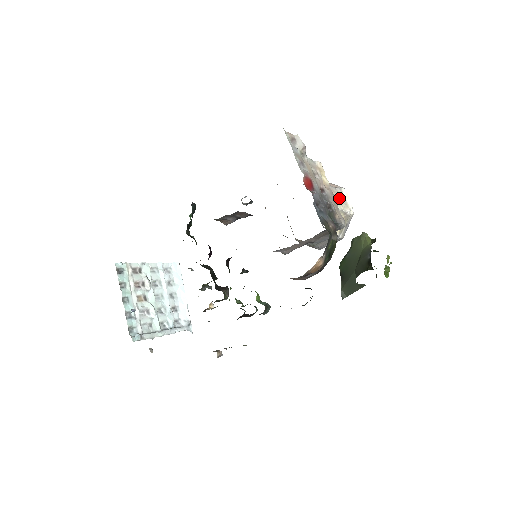
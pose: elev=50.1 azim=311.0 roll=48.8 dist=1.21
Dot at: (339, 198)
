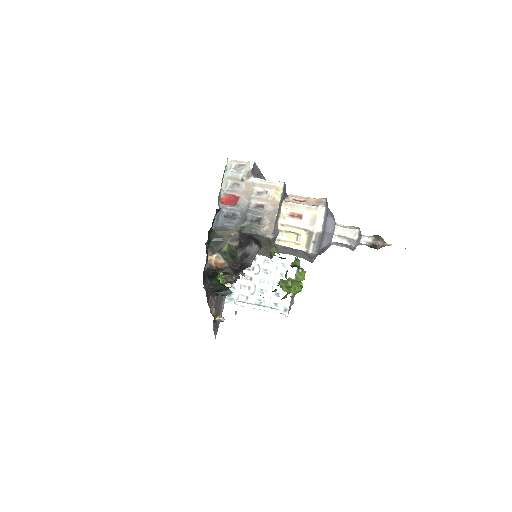
Dot at: (304, 215)
